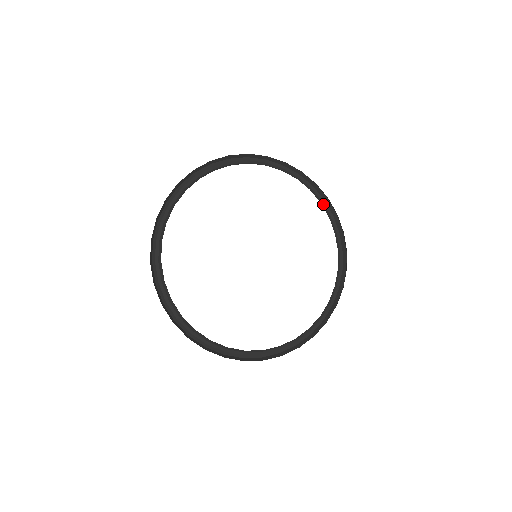
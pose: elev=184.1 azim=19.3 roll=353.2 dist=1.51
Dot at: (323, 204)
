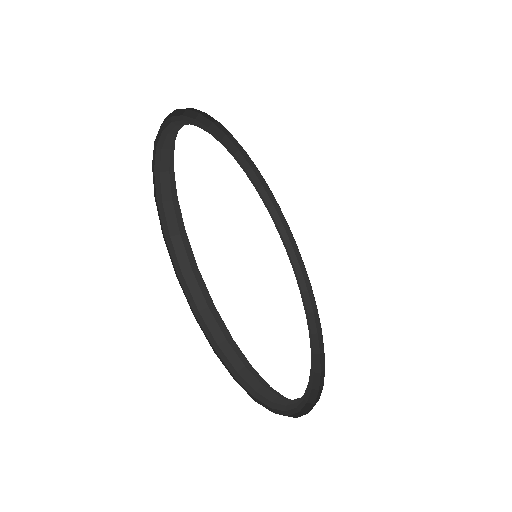
Dot at: (309, 335)
